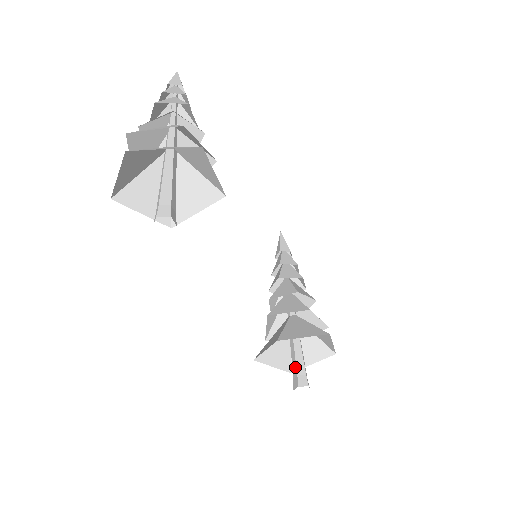
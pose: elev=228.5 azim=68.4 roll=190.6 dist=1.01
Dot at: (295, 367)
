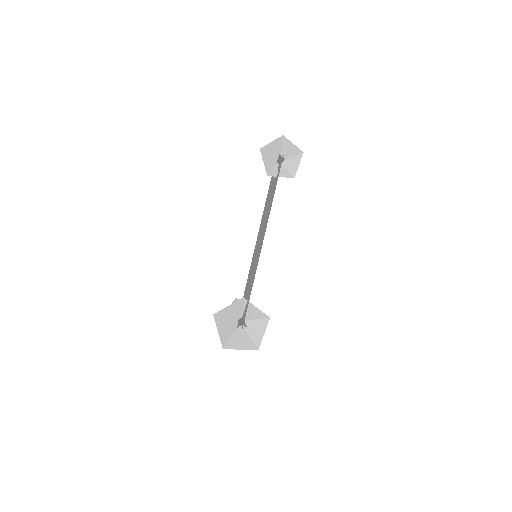
Dot at: (241, 323)
